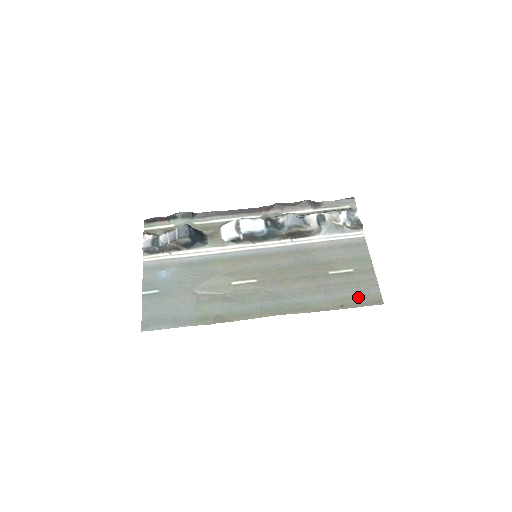
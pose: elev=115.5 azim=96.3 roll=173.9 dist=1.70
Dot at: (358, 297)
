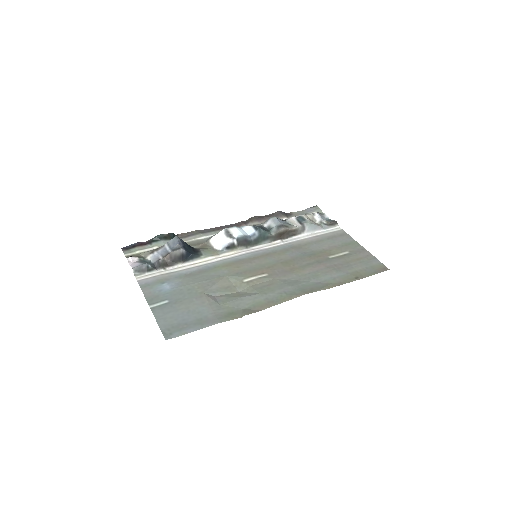
Dot at: (365, 269)
